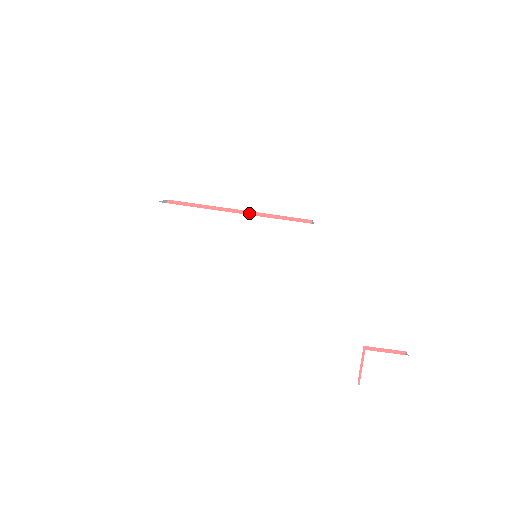
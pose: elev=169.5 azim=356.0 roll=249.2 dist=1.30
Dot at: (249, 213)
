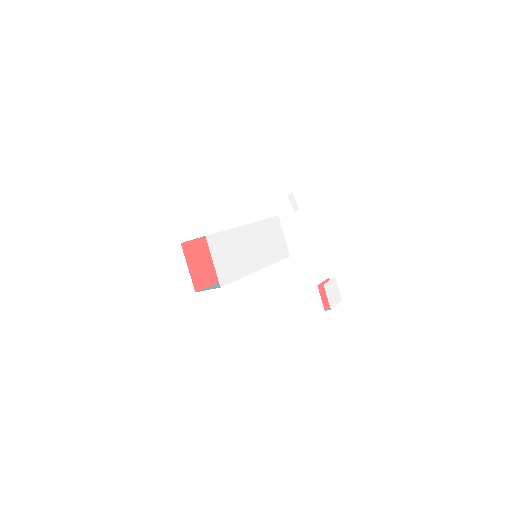
Dot at: occluded
